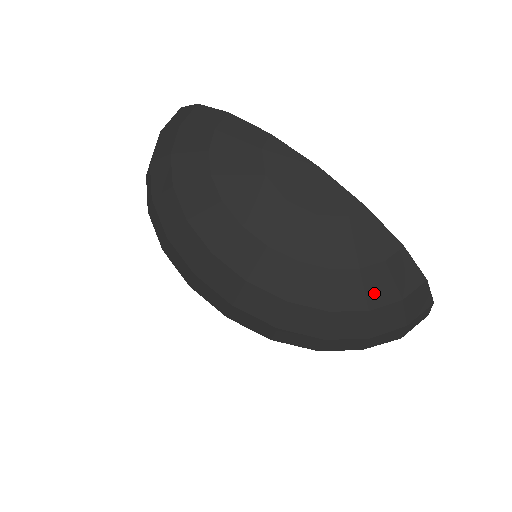
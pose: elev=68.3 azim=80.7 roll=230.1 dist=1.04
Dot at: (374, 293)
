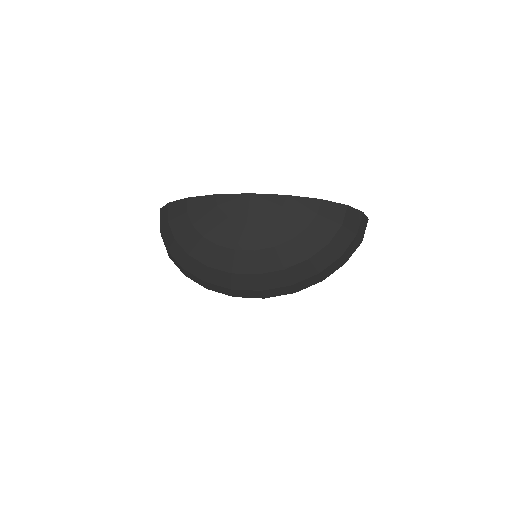
Dot at: (324, 233)
